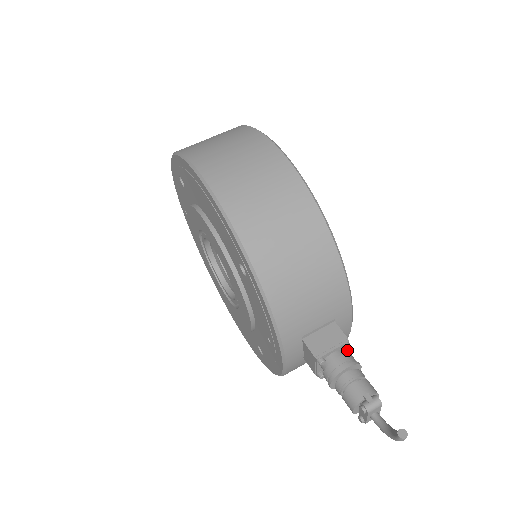
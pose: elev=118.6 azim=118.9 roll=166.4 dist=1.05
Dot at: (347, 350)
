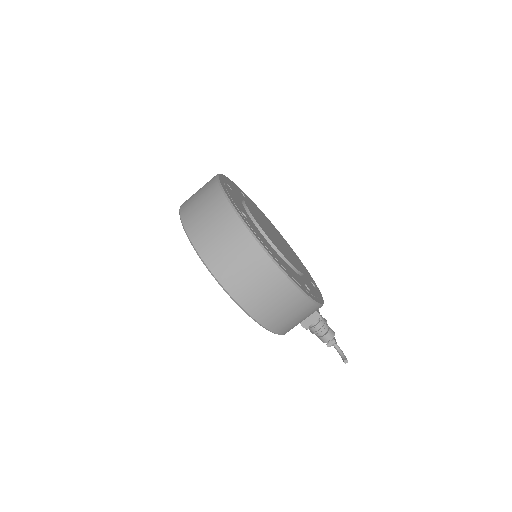
Dot at: (320, 319)
